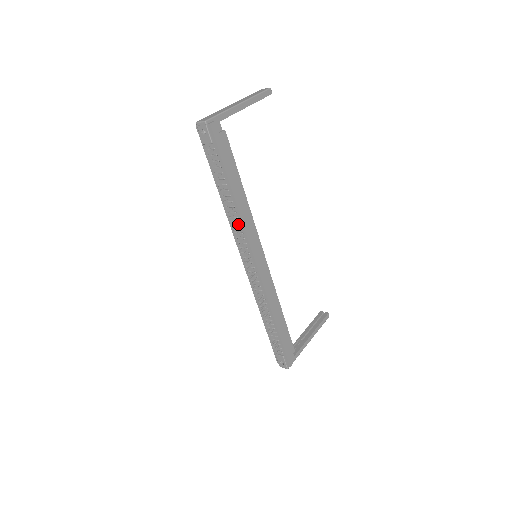
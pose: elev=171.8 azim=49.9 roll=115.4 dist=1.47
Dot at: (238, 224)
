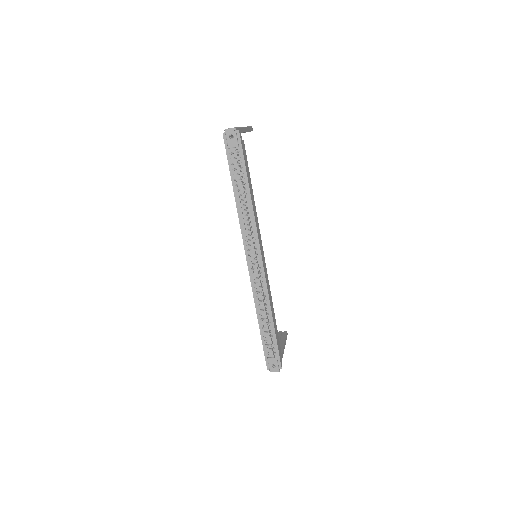
Dot at: (250, 221)
